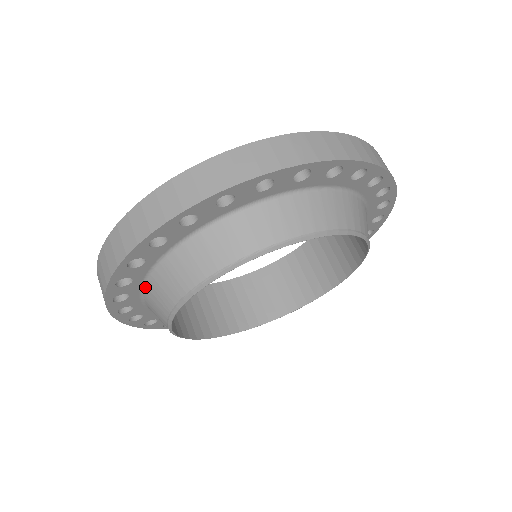
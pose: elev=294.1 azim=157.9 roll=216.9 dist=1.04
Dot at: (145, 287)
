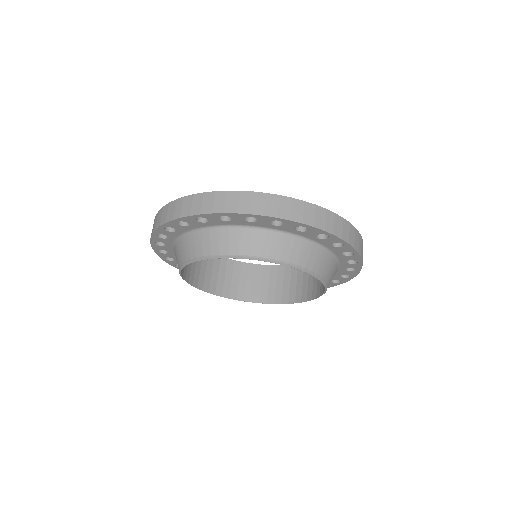
Dot at: occluded
